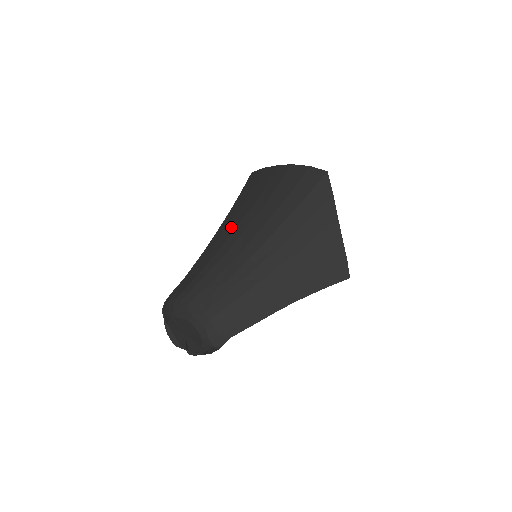
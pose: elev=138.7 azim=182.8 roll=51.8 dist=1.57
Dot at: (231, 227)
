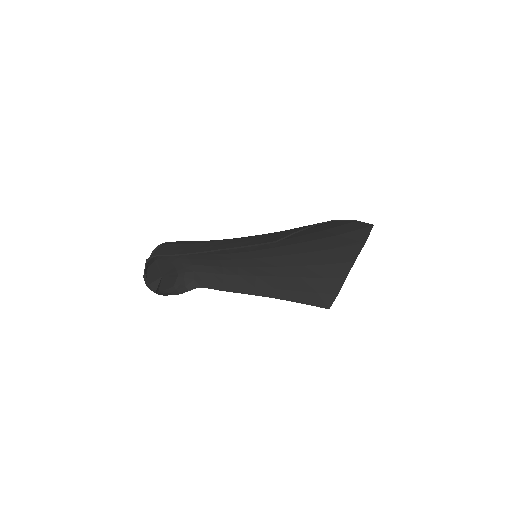
Dot at: occluded
